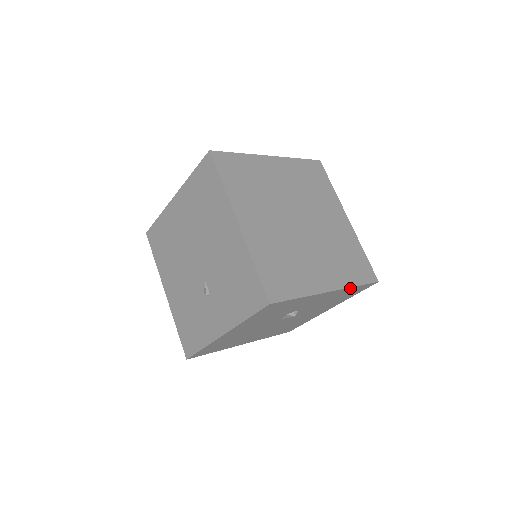
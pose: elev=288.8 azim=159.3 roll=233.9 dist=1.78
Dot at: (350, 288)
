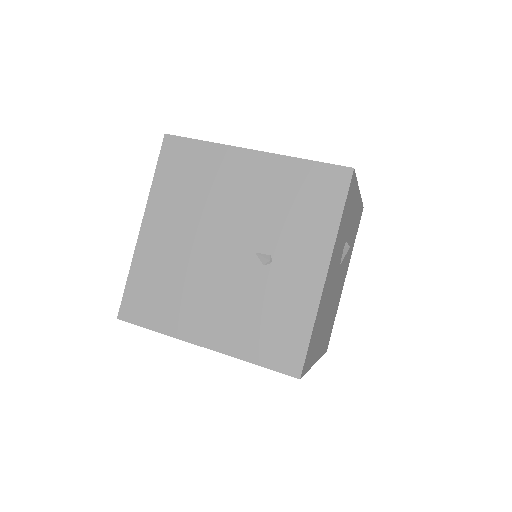
Dot at: (360, 202)
